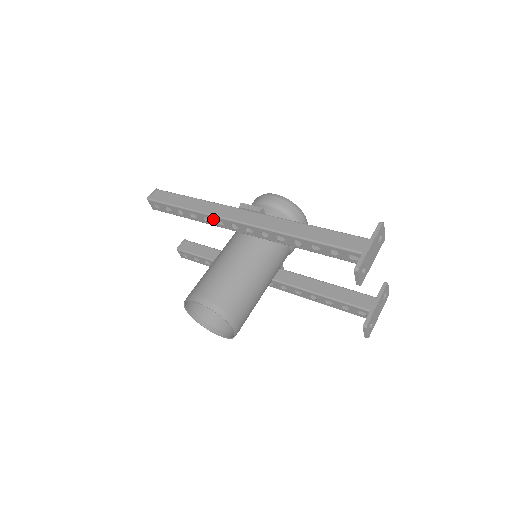
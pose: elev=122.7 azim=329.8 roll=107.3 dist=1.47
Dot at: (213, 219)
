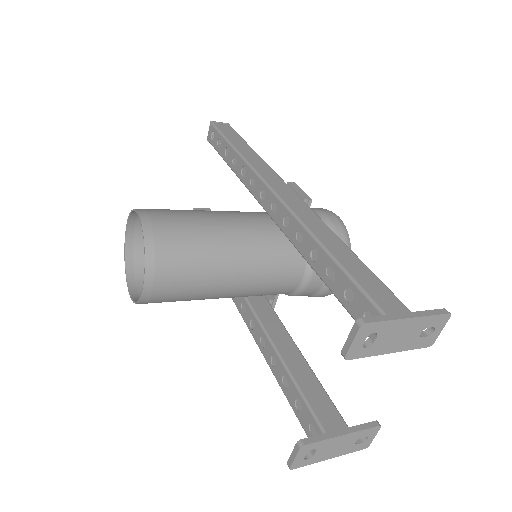
Dot at: (250, 174)
